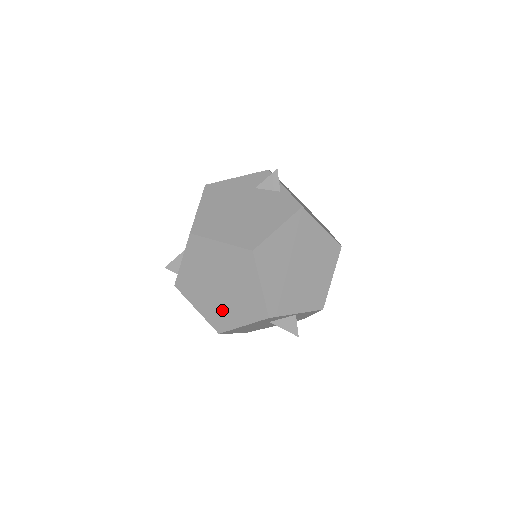
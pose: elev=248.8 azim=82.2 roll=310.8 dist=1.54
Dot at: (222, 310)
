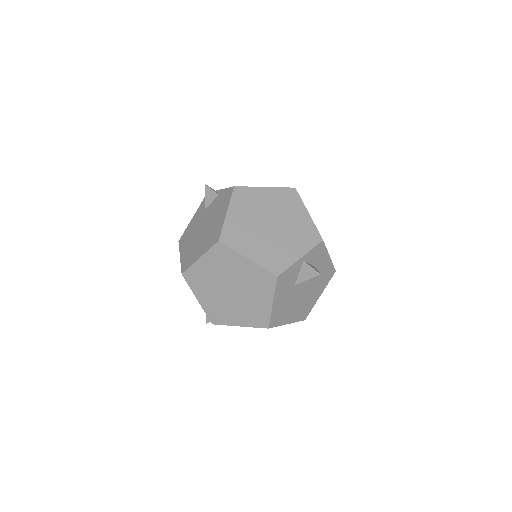
Dot at: (251, 307)
